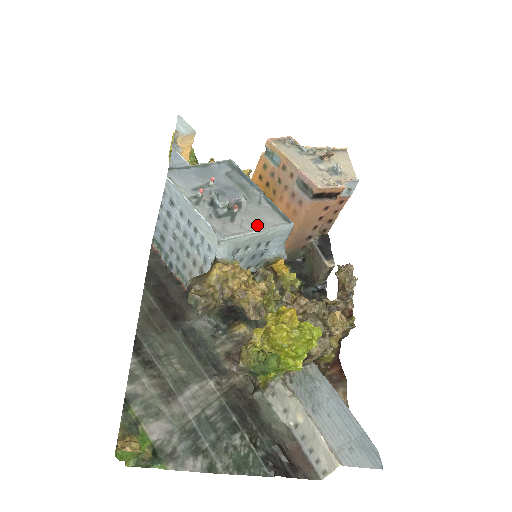
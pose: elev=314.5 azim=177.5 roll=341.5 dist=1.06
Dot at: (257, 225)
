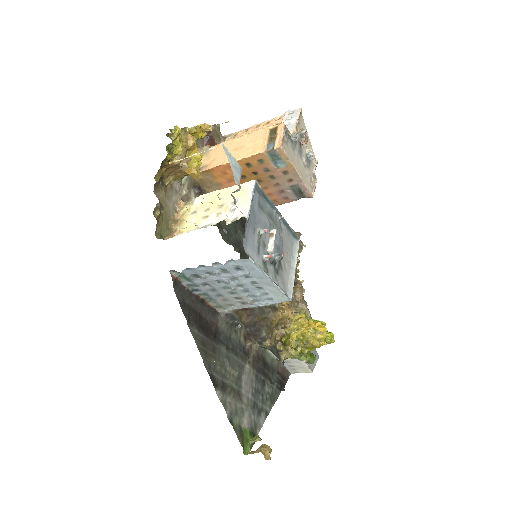
Dot at: (290, 259)
